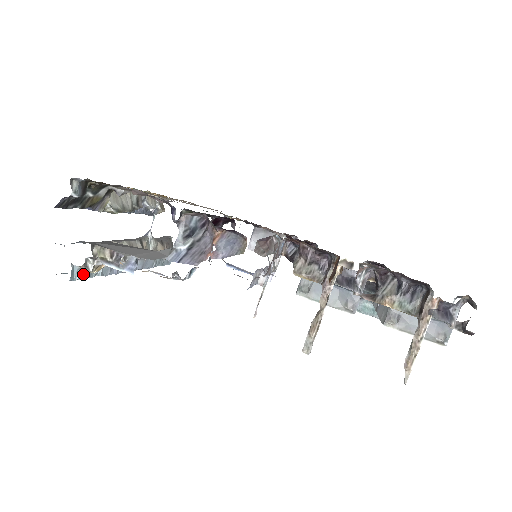
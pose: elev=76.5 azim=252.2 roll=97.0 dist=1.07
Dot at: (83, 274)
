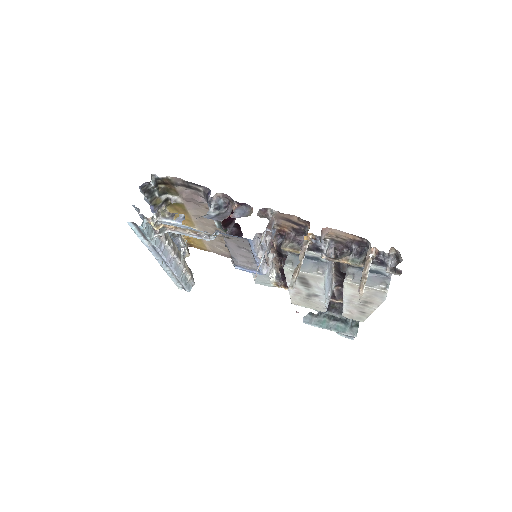
Dot at: (147, 230)
